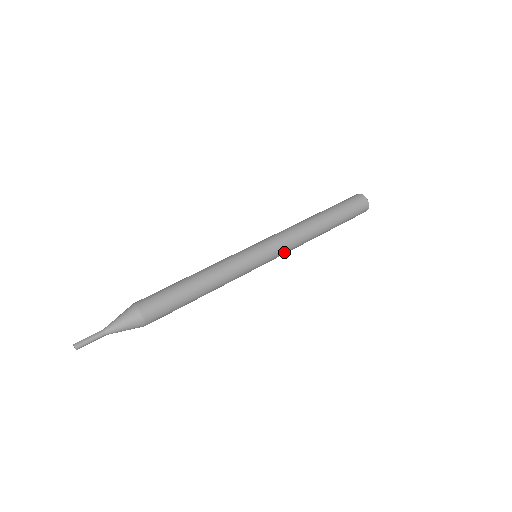
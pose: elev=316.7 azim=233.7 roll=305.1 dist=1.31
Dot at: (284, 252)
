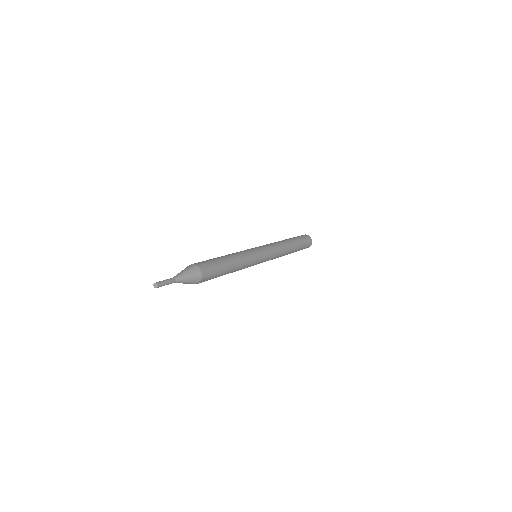
Dot at: (273, 253)
